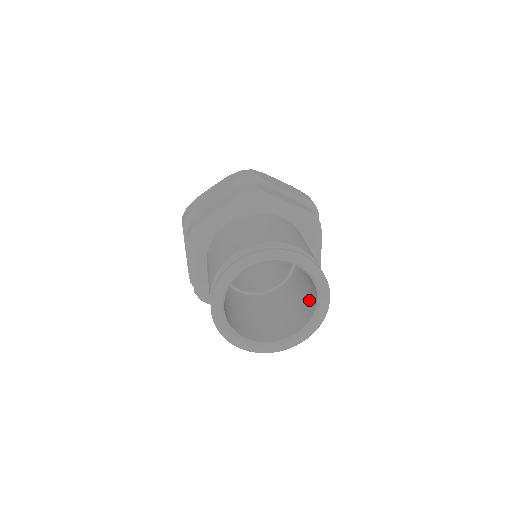
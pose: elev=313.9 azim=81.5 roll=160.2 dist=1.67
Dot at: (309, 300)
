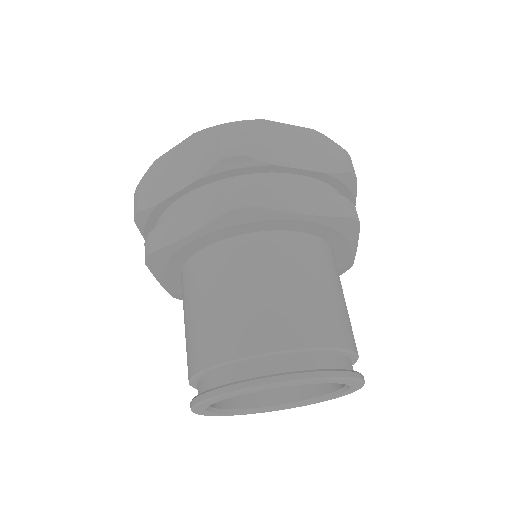
Dot at: occluded
